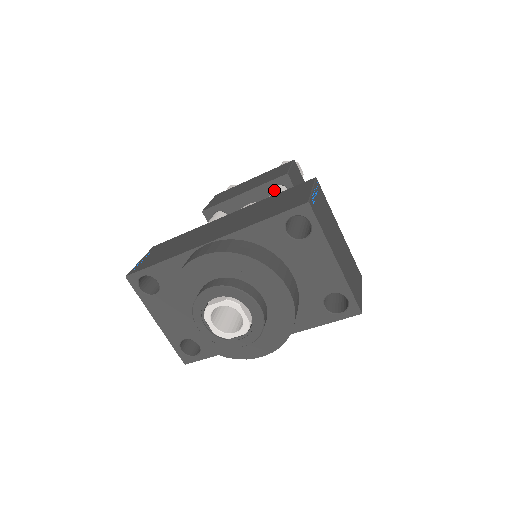
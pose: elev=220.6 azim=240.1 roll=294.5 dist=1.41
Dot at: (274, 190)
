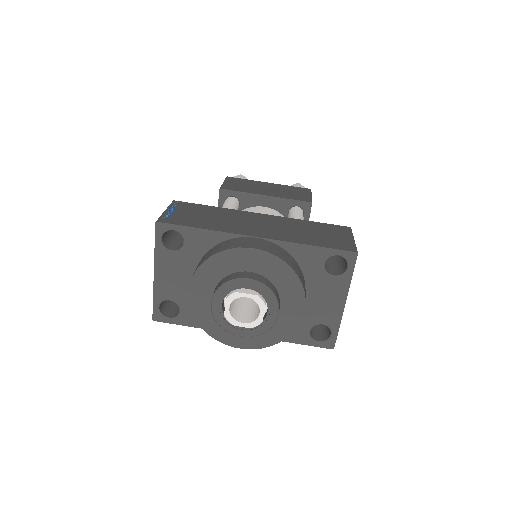
Dot at: (297, 210)
